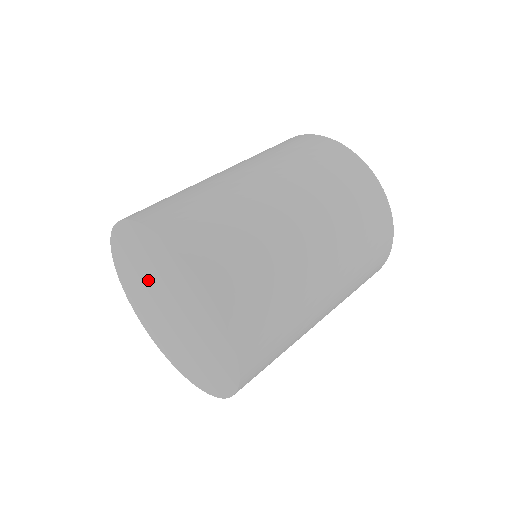
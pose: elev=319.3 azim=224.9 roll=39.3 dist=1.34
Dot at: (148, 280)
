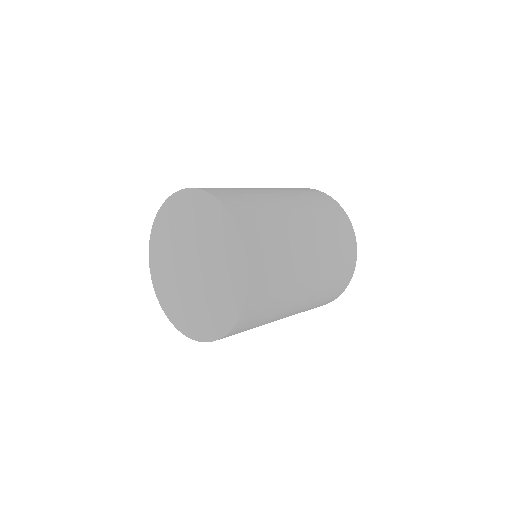
Dot at: (184, 239)
